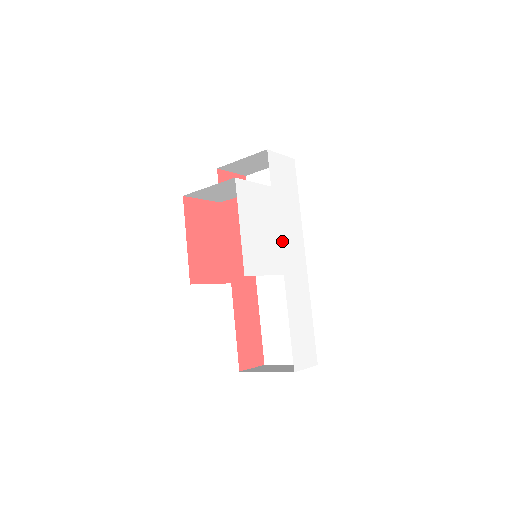
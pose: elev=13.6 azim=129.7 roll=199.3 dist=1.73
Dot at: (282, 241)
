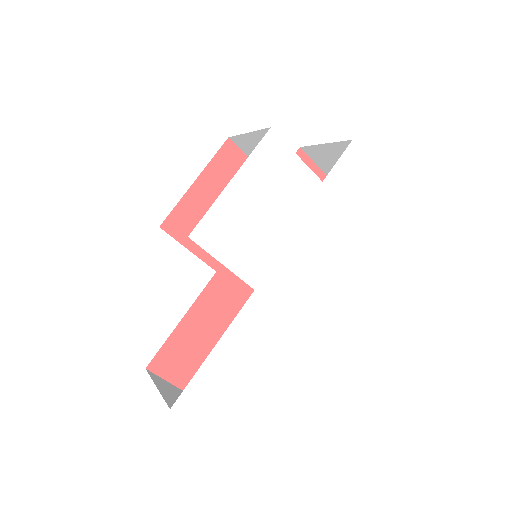
Dot at: (287, 252)
